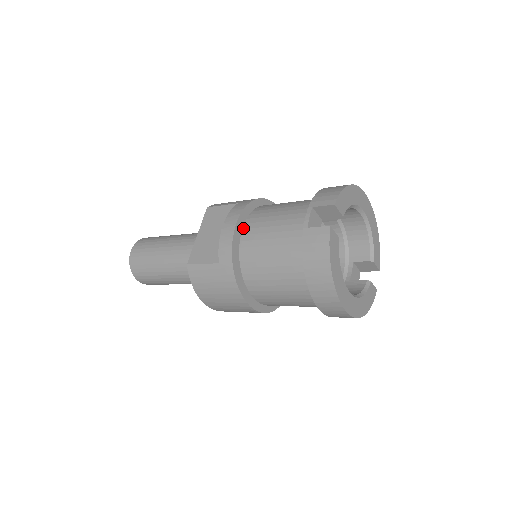
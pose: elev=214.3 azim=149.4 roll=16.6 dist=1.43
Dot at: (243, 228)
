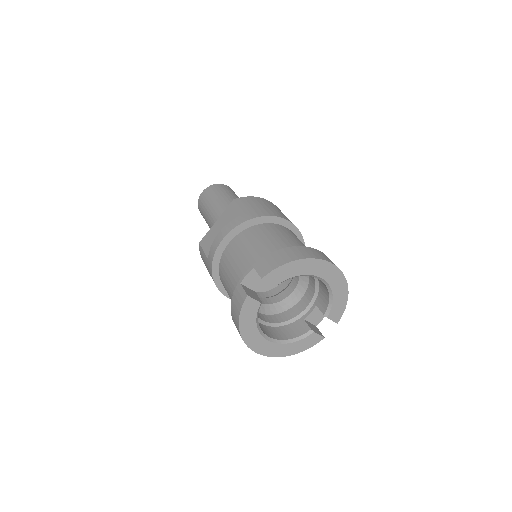
Dot at: (229, 242)
